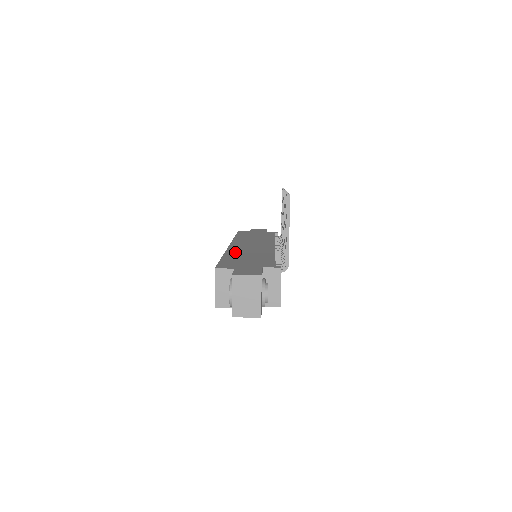
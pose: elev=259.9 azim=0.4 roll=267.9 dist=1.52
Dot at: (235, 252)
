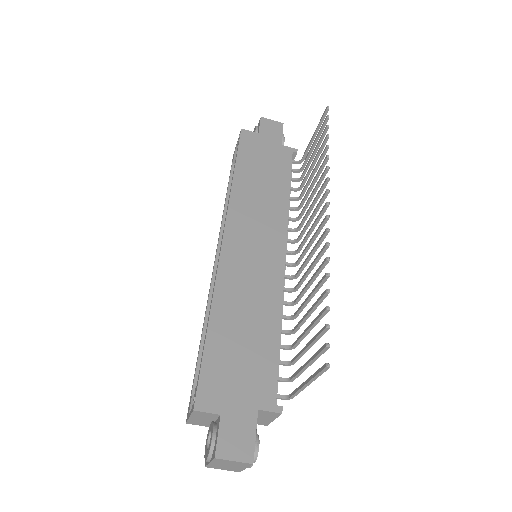
Dot at: (228, 298)
